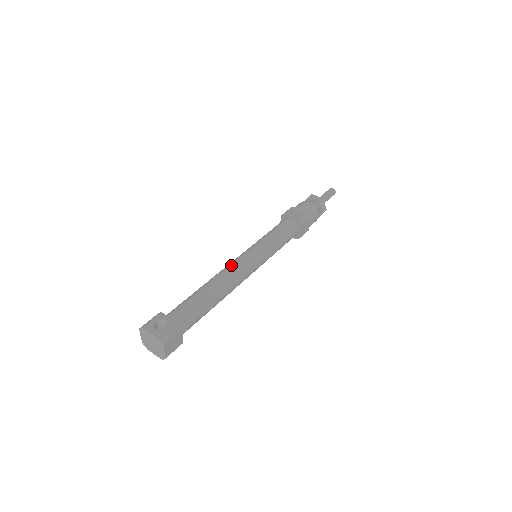
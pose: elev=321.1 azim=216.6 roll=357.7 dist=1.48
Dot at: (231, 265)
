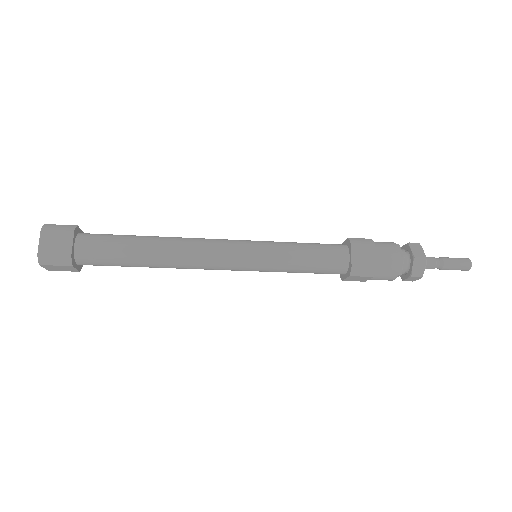
Dot at: occluded
